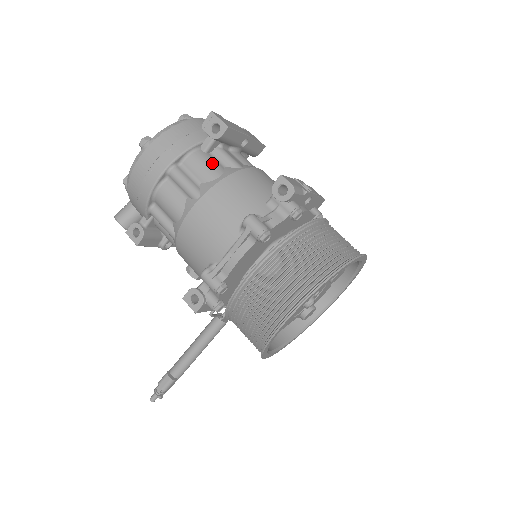
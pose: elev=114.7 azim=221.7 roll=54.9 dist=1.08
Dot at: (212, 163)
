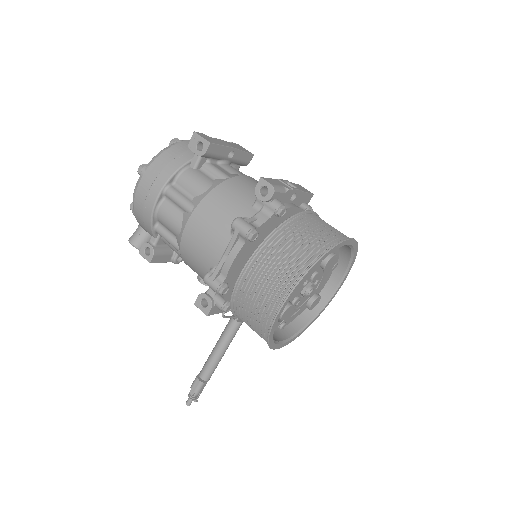
Dot at: (201, 178)
